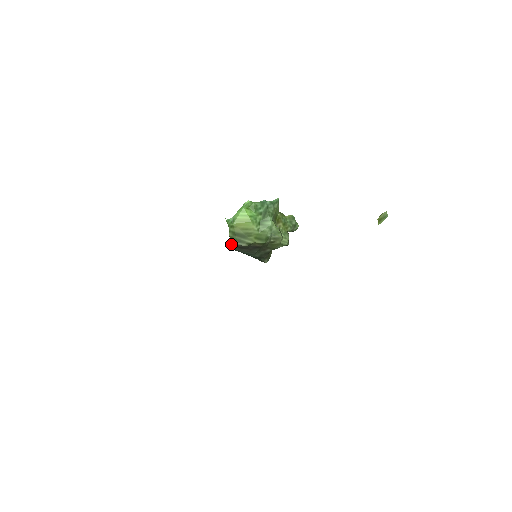
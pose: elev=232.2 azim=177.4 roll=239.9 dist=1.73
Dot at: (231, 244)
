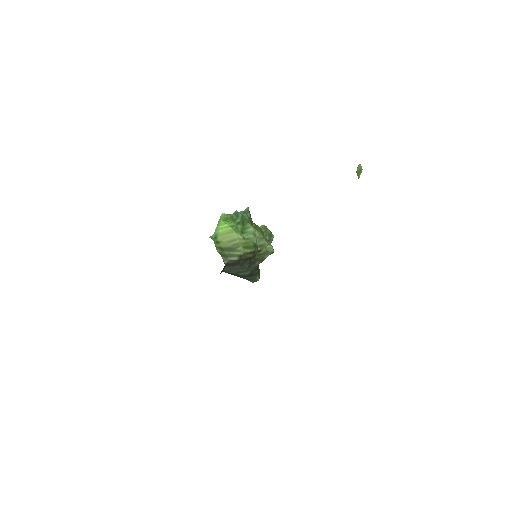
Dot at: (223, 261)
